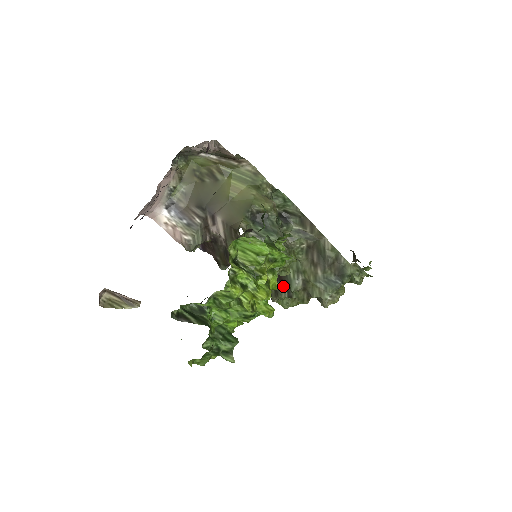
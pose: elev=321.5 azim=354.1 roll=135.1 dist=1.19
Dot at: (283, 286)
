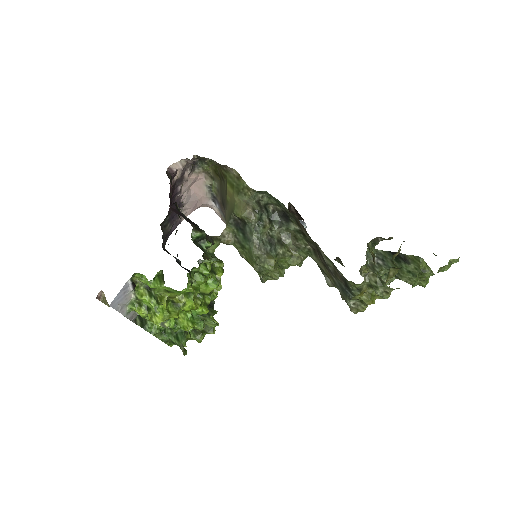
Dot at: occluded
